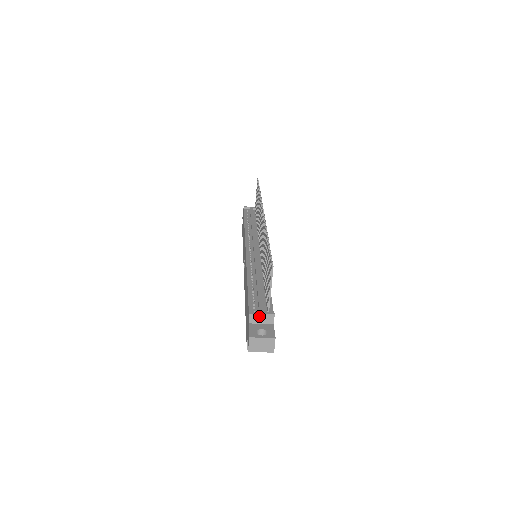
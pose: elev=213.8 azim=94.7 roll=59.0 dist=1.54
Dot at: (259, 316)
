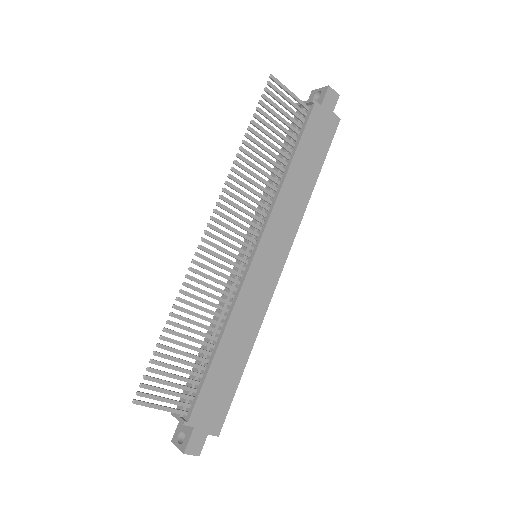
Dot at: (178, 418)
